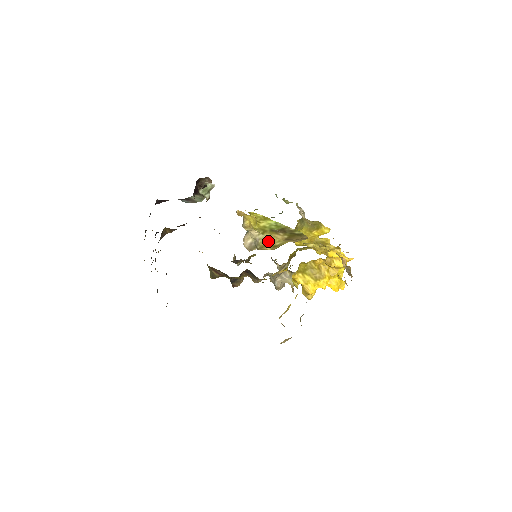
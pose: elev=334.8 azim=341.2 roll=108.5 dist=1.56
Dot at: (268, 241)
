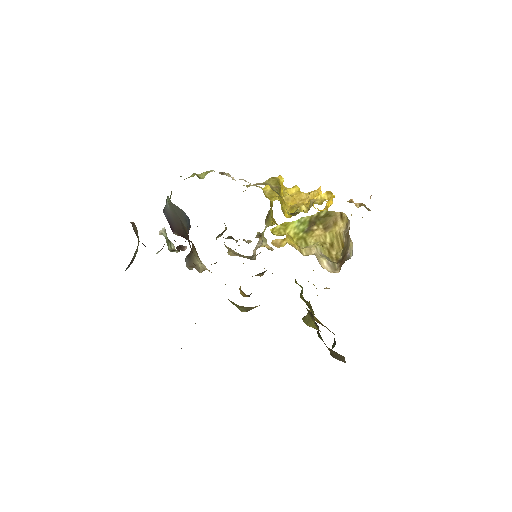
Dot at: (324, 246)
